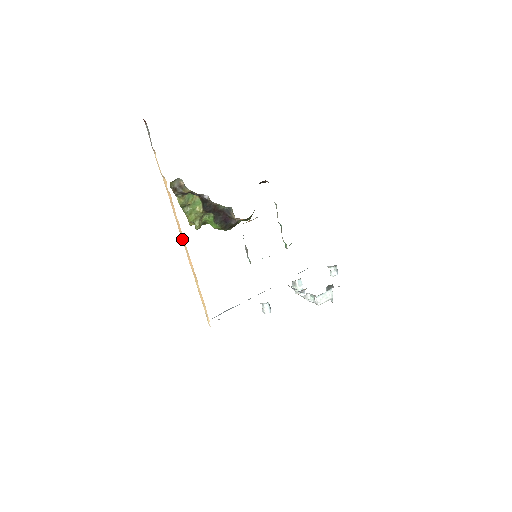
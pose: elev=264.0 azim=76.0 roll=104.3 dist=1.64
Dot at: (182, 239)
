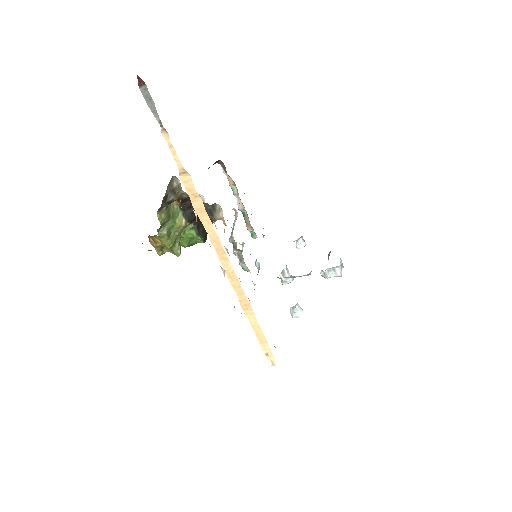
Dot at: (222, 262)
